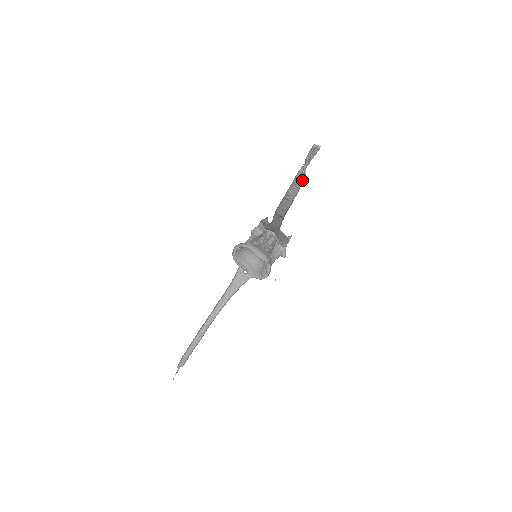
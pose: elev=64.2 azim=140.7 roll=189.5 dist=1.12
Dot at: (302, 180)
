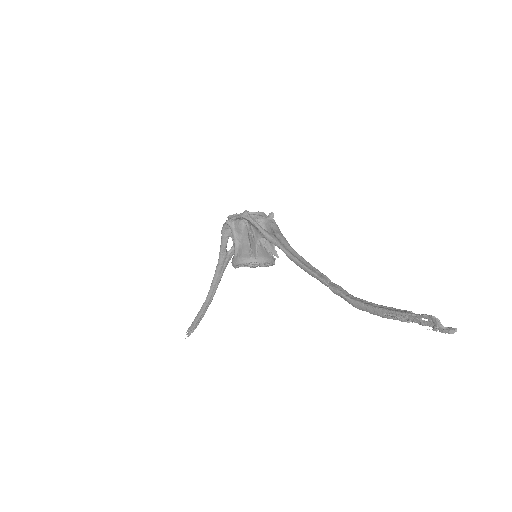
Dot at: (412, 321)
